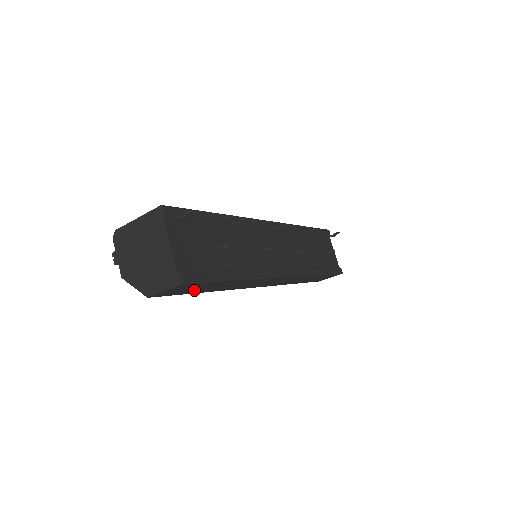
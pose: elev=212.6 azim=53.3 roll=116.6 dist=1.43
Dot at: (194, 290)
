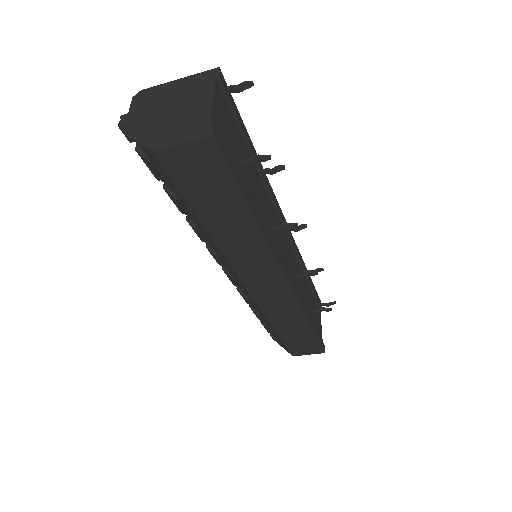
Dot at: (202, 195)
